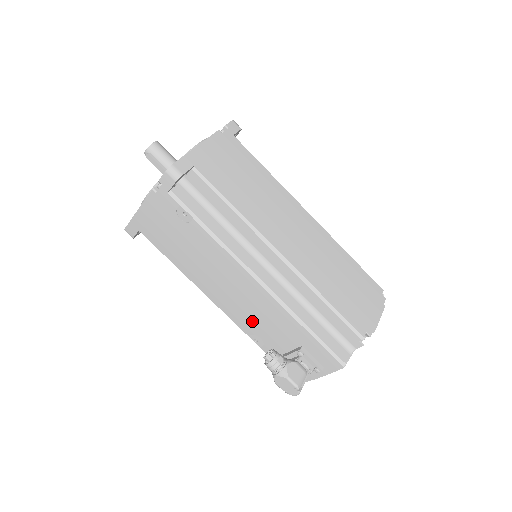
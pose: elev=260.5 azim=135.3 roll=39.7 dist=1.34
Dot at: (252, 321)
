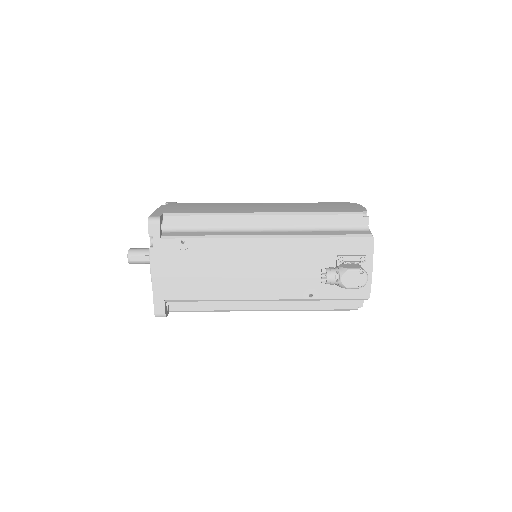
Dot at: (292, 279)
